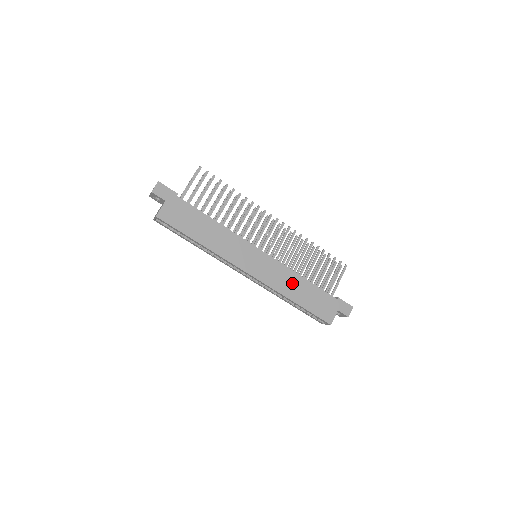
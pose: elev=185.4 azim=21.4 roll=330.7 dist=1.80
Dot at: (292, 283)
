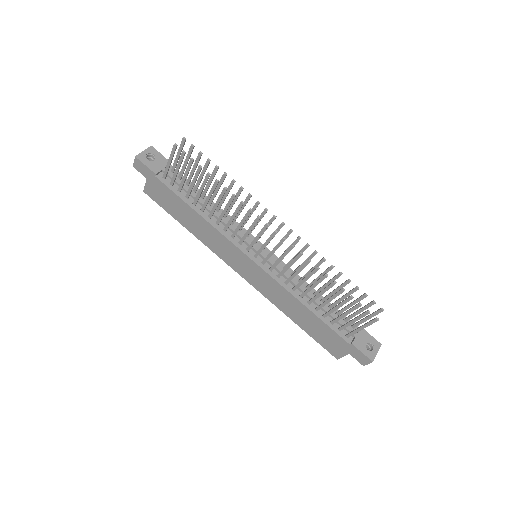
Dot at: (290, 304)
